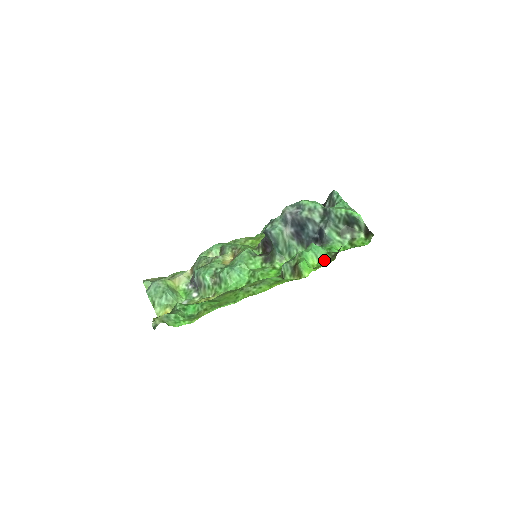
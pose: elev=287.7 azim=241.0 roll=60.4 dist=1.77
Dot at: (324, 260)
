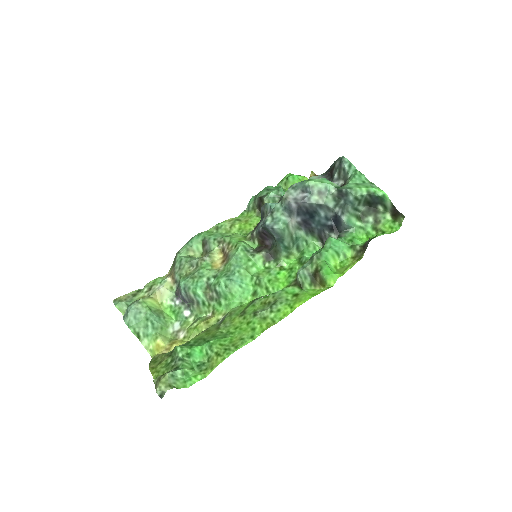
Dot at: (348, 257)
